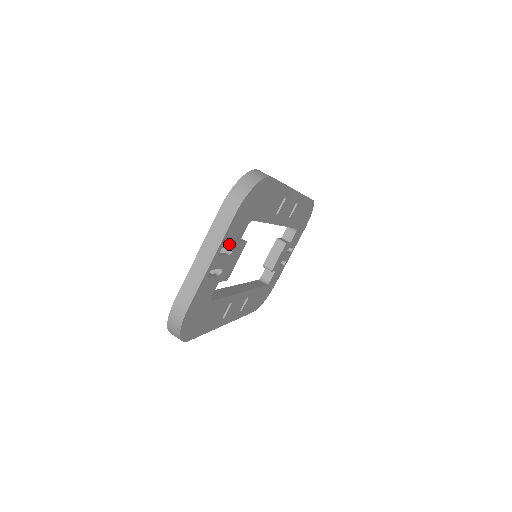
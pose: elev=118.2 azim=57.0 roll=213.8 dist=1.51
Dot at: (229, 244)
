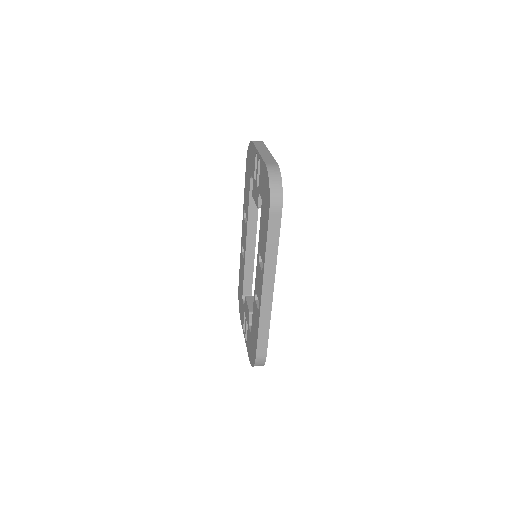
Dot at: occluded
